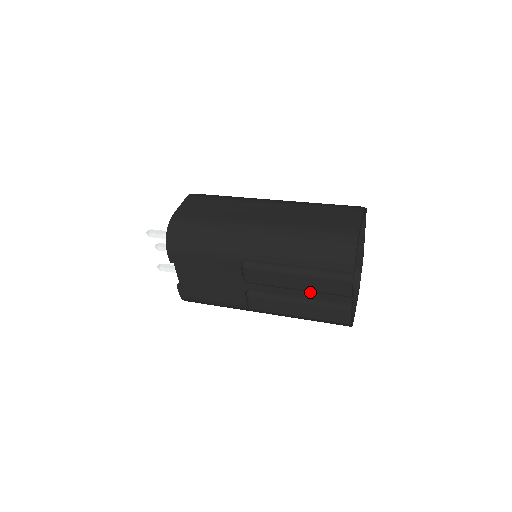
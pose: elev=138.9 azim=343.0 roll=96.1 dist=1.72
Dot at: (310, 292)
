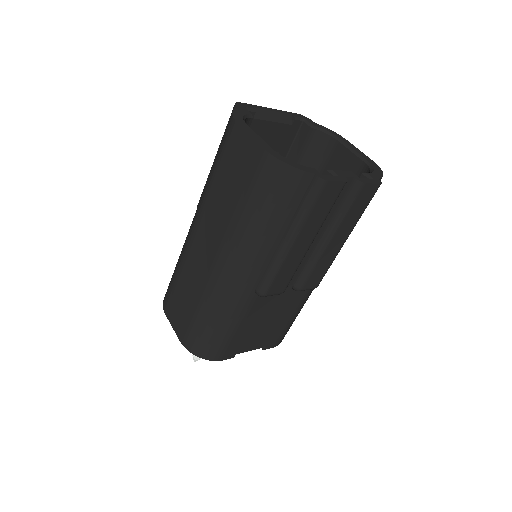
Dot at: occluded
